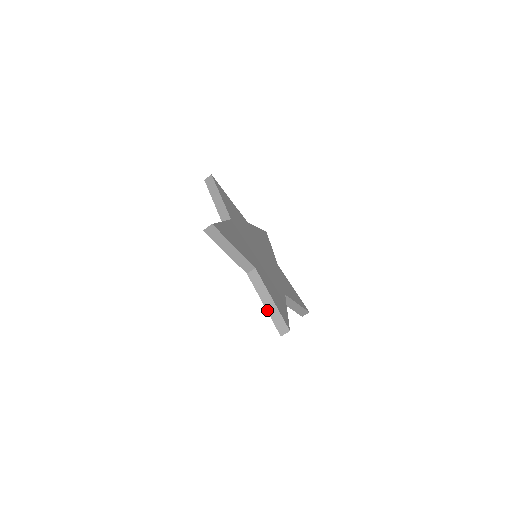
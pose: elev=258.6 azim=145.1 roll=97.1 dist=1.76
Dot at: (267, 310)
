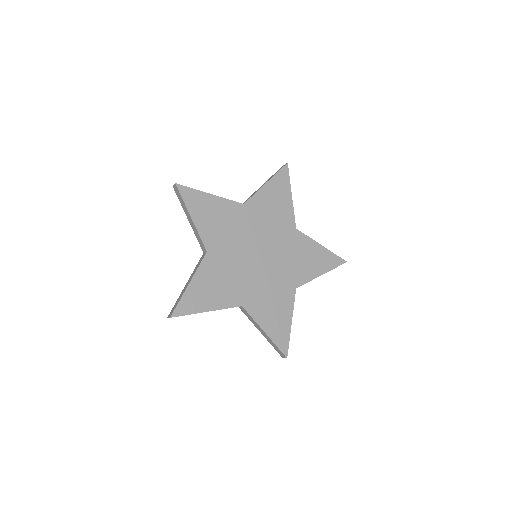
Dot at: (265, 337)
